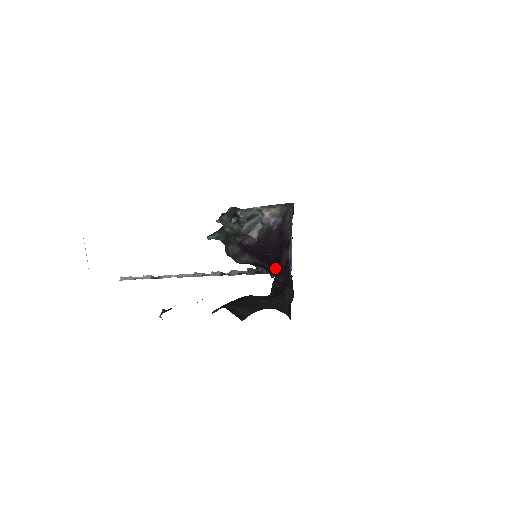
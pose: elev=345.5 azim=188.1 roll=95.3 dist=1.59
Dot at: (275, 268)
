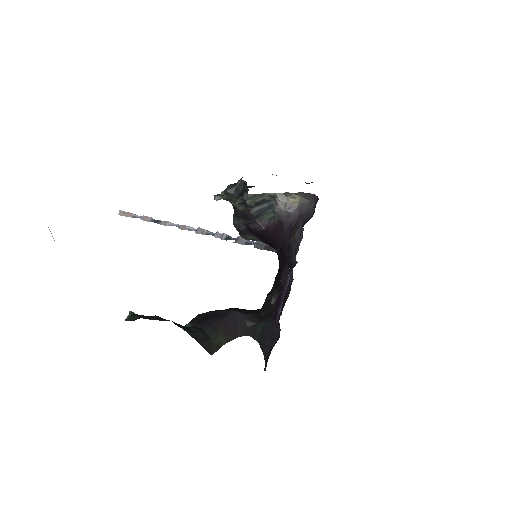
Dot at: (277, 274)
